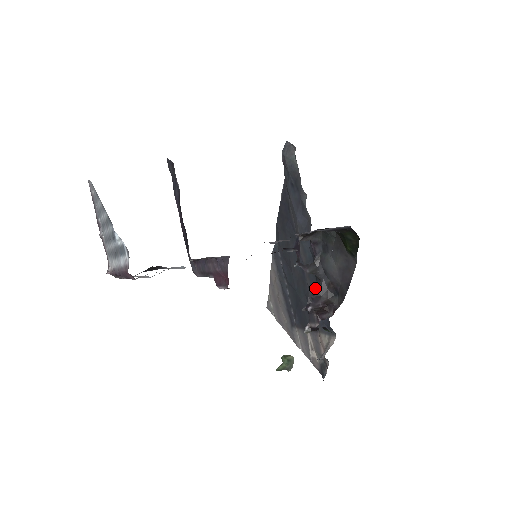
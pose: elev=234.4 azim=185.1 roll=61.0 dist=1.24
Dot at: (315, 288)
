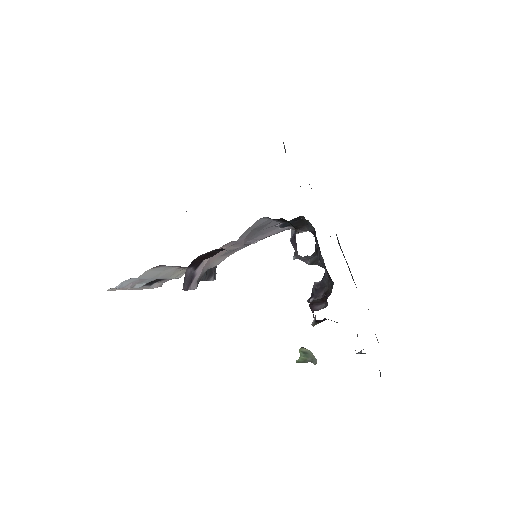
Dot at: occluded
